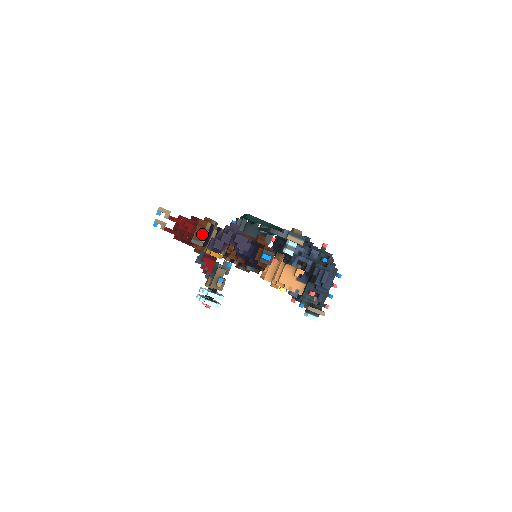
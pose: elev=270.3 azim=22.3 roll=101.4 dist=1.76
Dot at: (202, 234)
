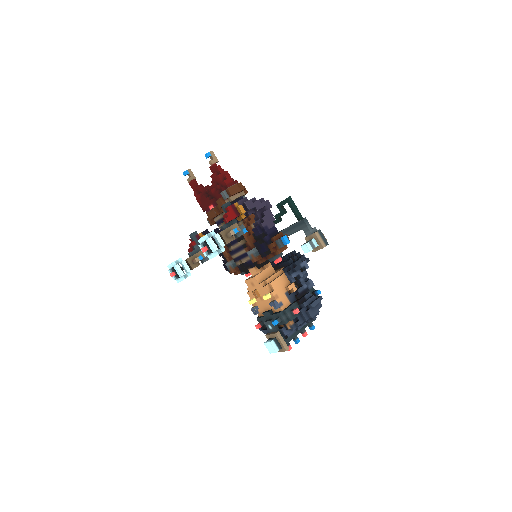
Dot at: (237, 192)
